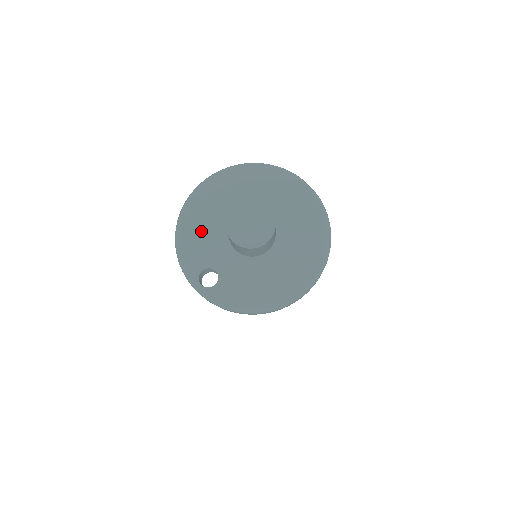
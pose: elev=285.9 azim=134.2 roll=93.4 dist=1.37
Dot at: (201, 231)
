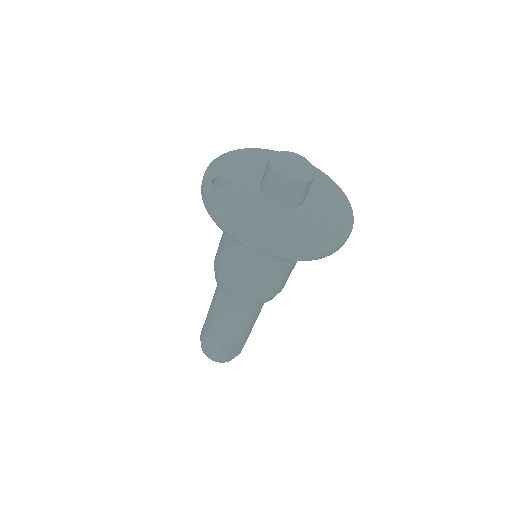
Dot at: (246, 164)
